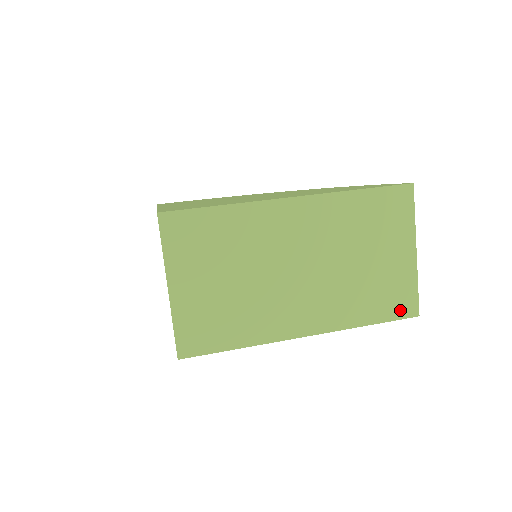
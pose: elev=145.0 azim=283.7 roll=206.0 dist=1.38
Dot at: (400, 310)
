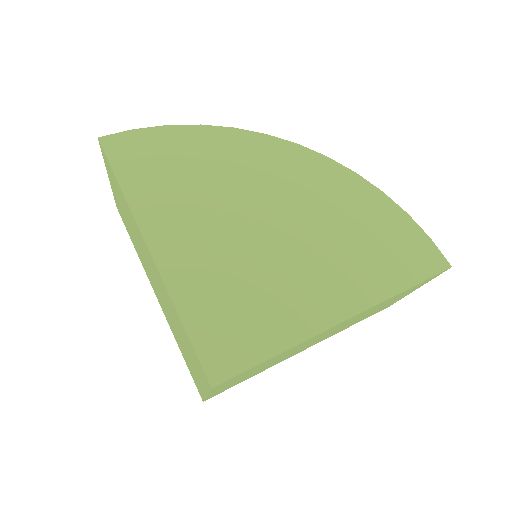
Dot at: occluded
